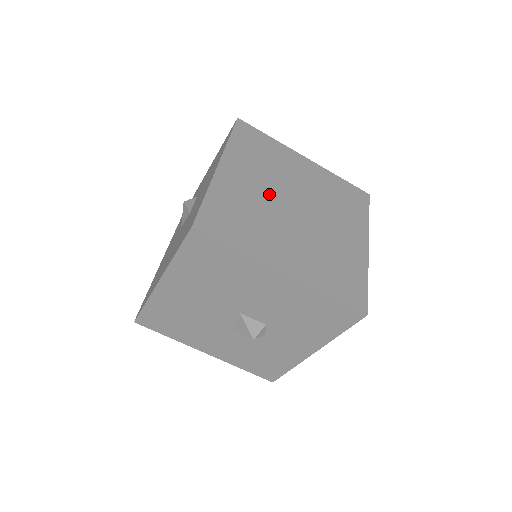
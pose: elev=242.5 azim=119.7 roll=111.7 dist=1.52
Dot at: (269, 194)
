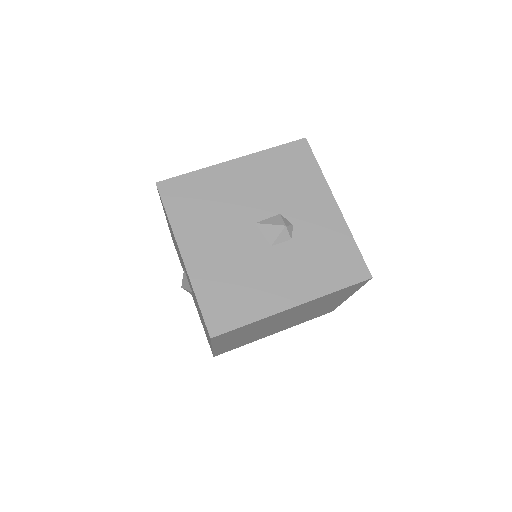
Dot at: occluded
